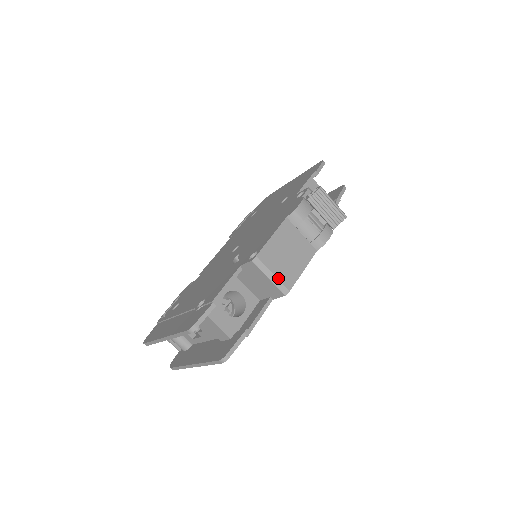
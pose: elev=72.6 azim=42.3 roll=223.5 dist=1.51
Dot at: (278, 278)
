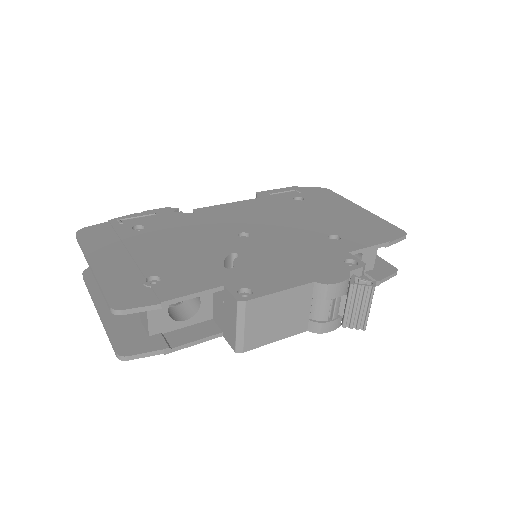
Dot at: (245, 334)
